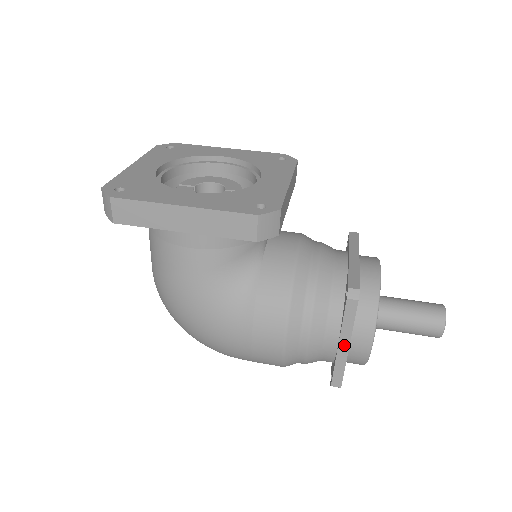
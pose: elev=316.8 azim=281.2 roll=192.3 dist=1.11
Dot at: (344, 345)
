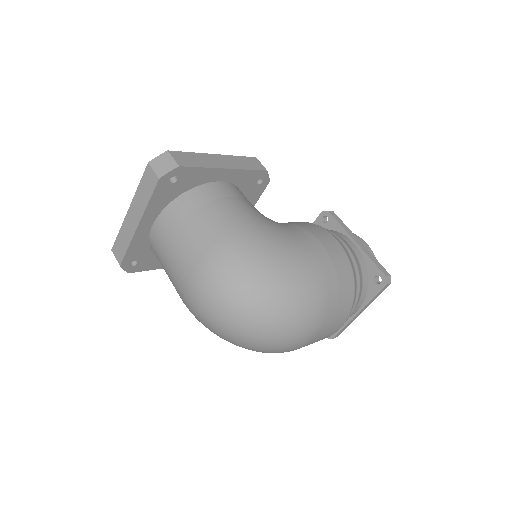
Dot at: (357, 241)
